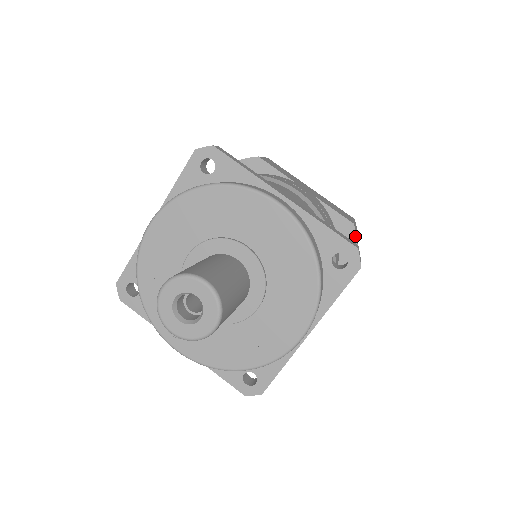
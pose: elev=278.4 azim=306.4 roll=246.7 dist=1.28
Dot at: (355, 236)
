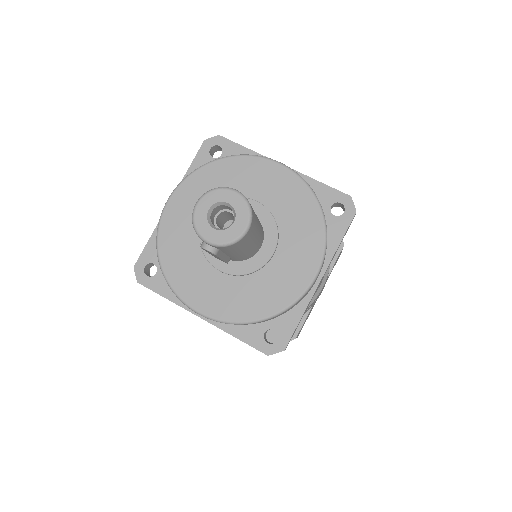
Dot at: occluded
